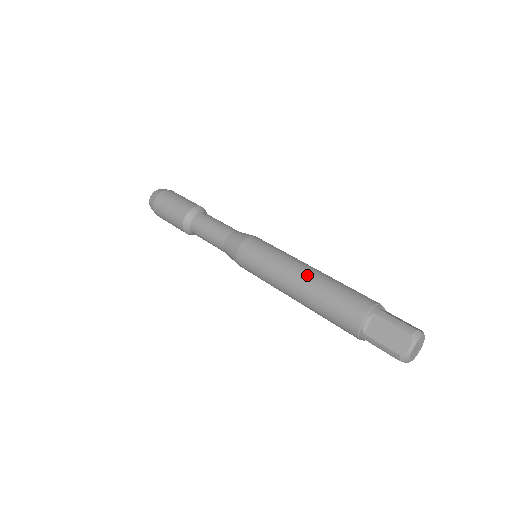
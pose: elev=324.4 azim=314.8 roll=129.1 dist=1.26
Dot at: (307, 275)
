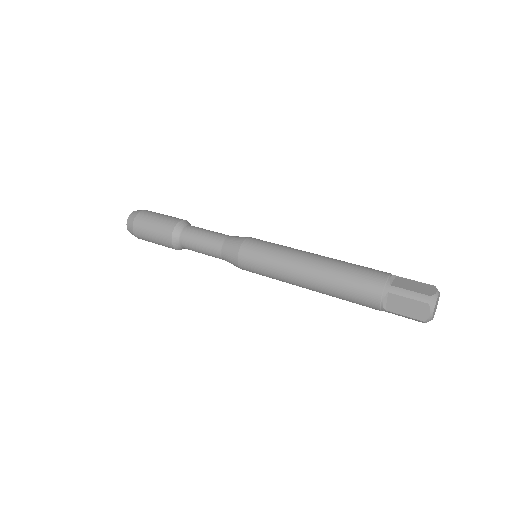
Dot at: (313, 271)
